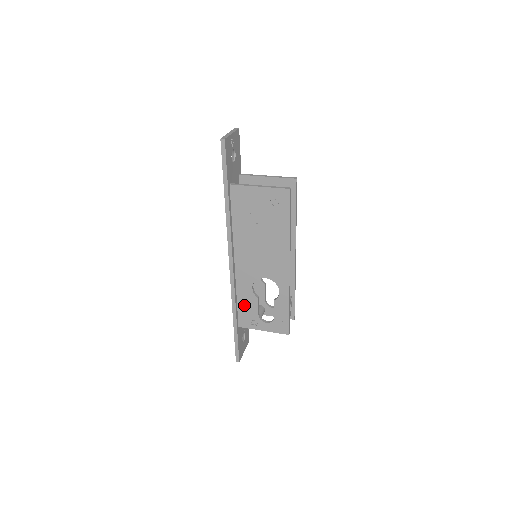
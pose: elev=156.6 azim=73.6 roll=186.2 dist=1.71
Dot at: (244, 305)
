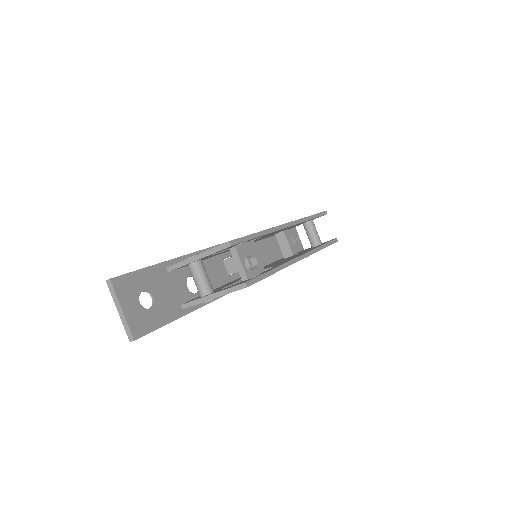
Dot at: occluded
